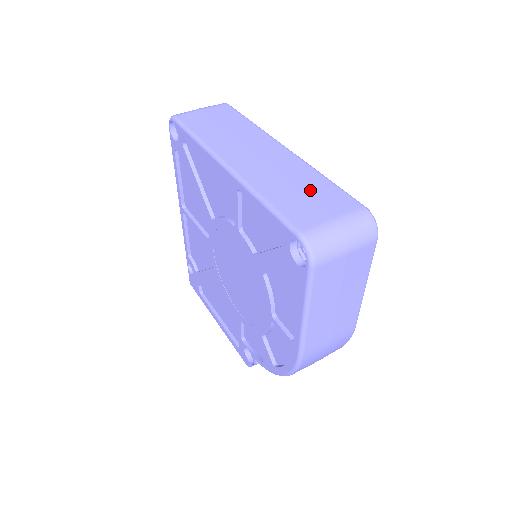
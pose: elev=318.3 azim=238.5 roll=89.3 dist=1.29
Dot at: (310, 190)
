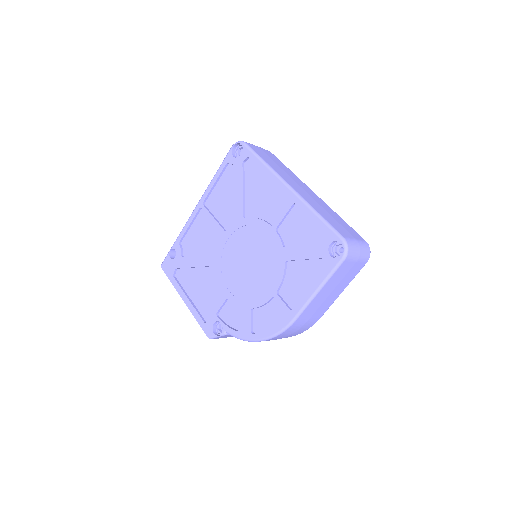
Dot at: (339, 221)
